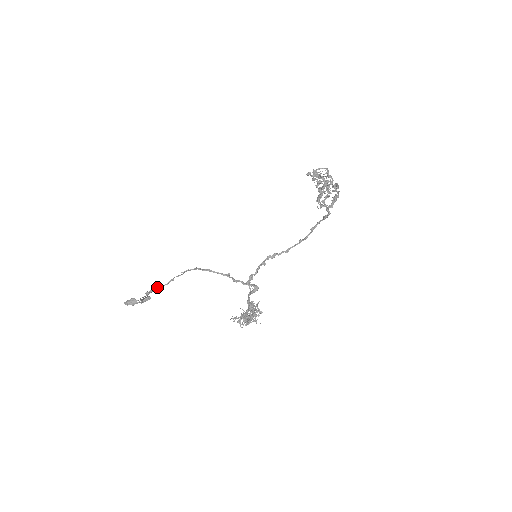
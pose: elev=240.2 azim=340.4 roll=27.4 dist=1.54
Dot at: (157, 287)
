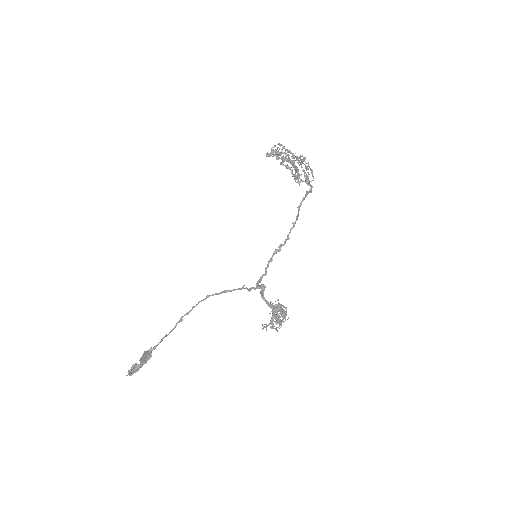
Dot at: occluded
